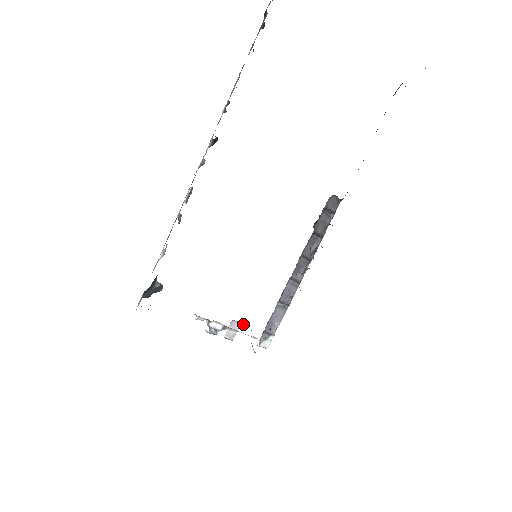
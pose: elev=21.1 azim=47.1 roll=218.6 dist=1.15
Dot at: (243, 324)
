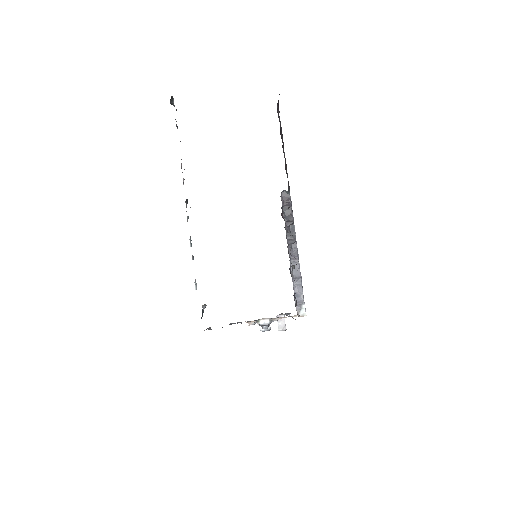
Dot at: (286, 314)
